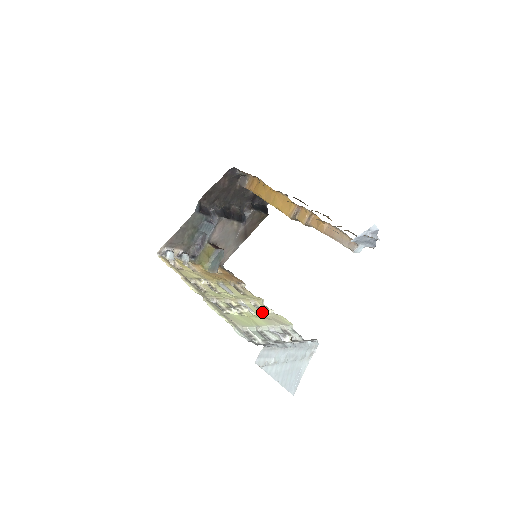
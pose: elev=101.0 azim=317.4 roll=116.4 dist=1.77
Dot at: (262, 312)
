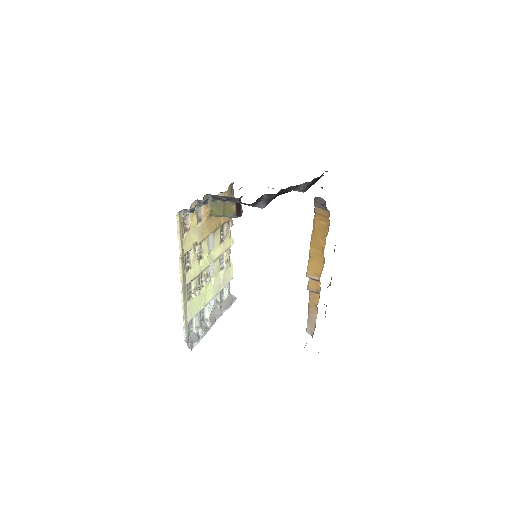
Dot at: (221, 265)
